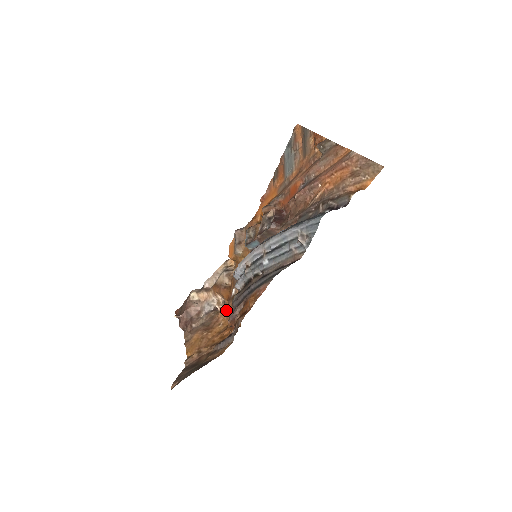
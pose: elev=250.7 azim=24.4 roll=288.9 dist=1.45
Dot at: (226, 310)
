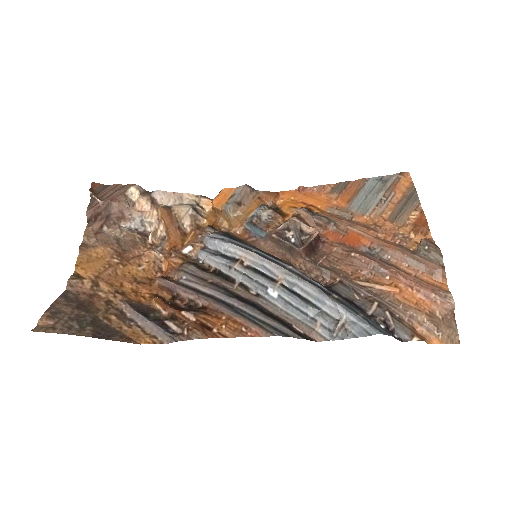
Dot at: (160, 255)
